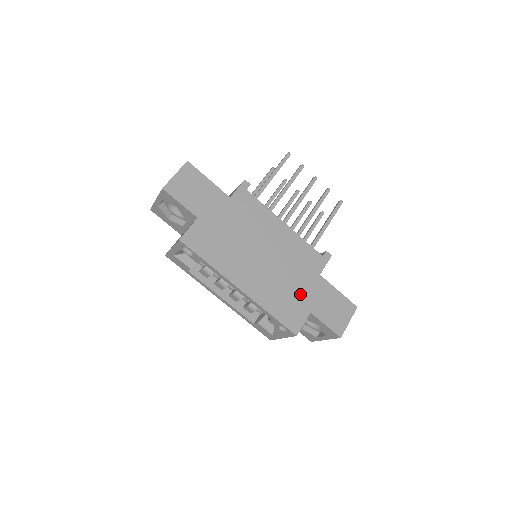
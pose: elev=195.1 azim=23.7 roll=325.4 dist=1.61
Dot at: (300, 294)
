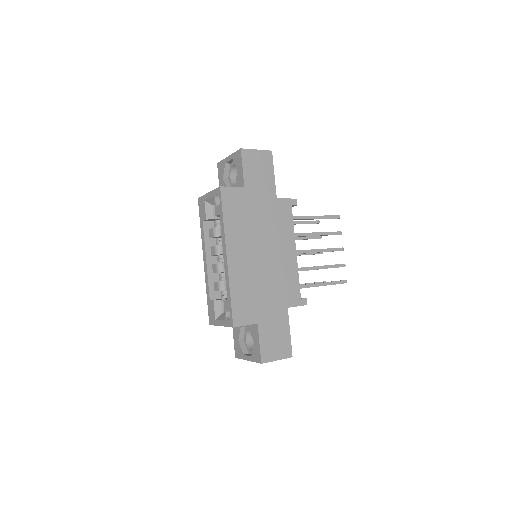
Dot at: (262, 304)
